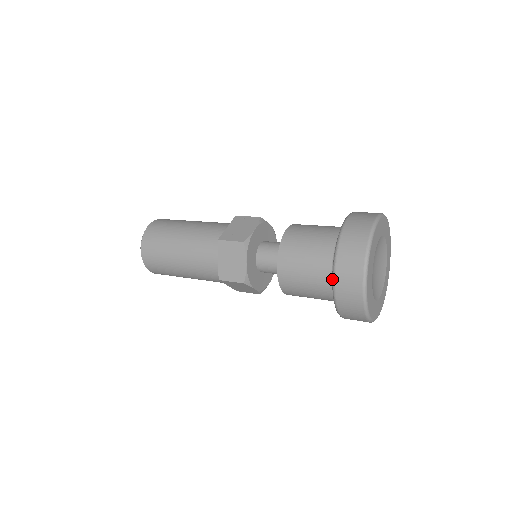
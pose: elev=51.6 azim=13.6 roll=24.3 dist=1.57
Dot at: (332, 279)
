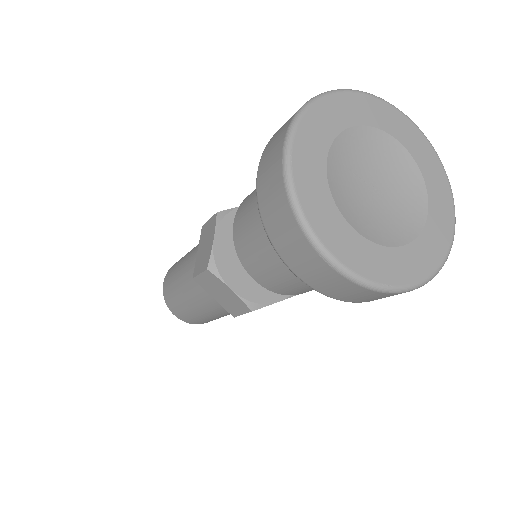
Dot at: (257, 181)
